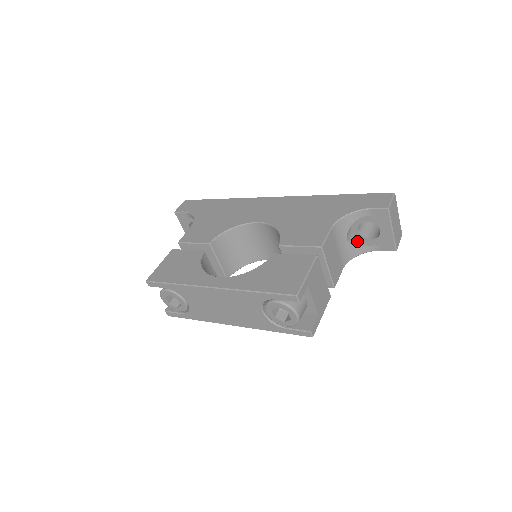
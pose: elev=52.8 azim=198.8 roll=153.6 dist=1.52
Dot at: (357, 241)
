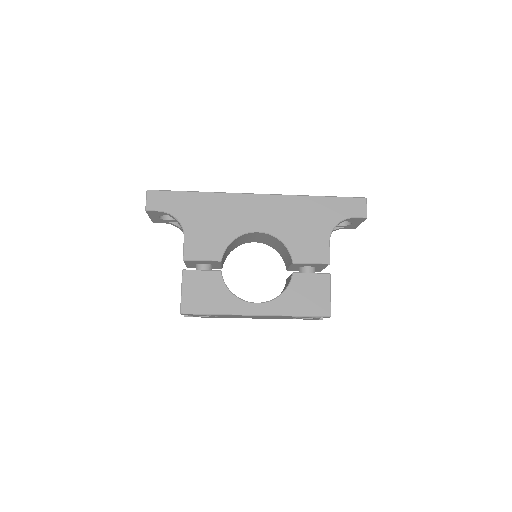
Dot at: occluded
